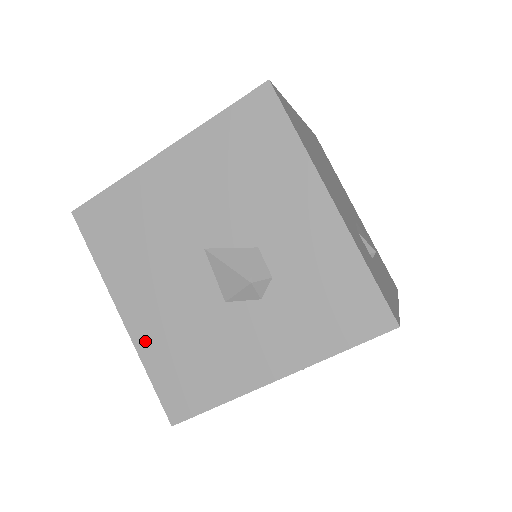
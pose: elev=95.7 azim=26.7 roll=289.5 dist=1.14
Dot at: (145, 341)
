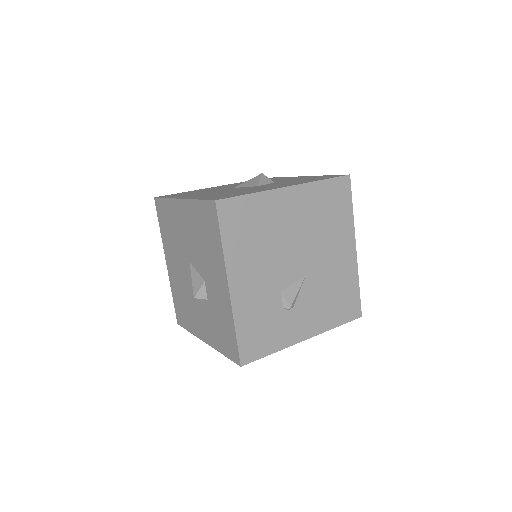
Dot at: (172, 282)
